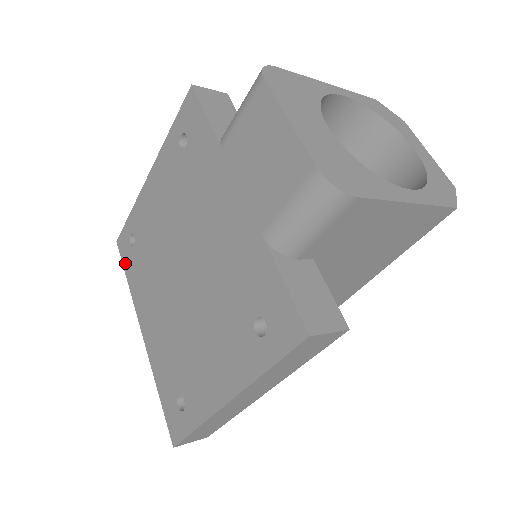
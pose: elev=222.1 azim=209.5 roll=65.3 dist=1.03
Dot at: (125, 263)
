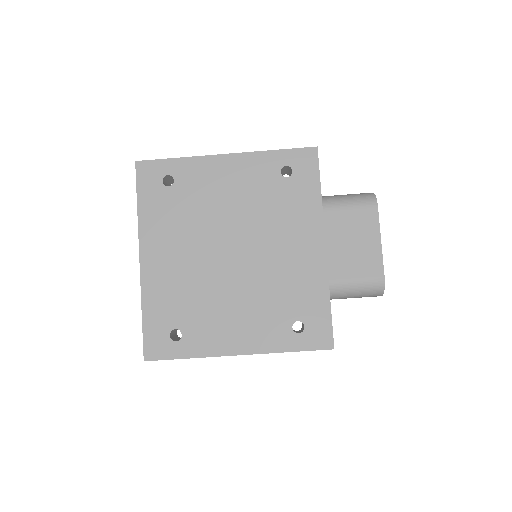
Dot at: (142, 190)
